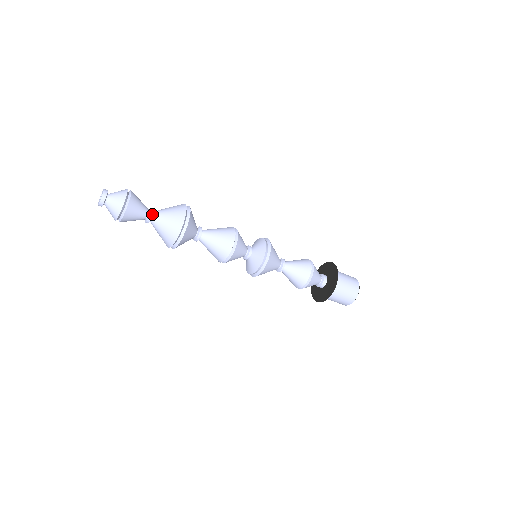
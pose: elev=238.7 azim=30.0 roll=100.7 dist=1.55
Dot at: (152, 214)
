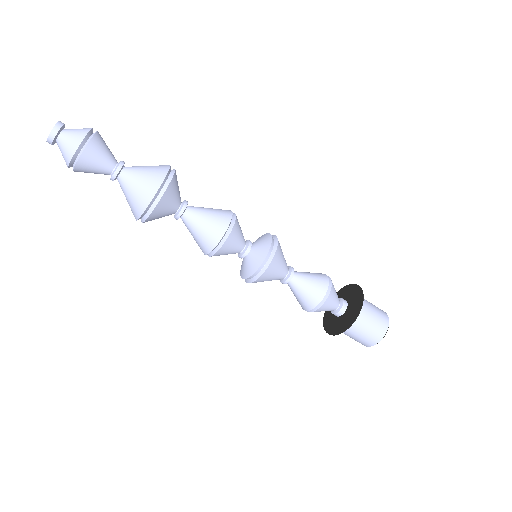
Dot at: (123, 164)
